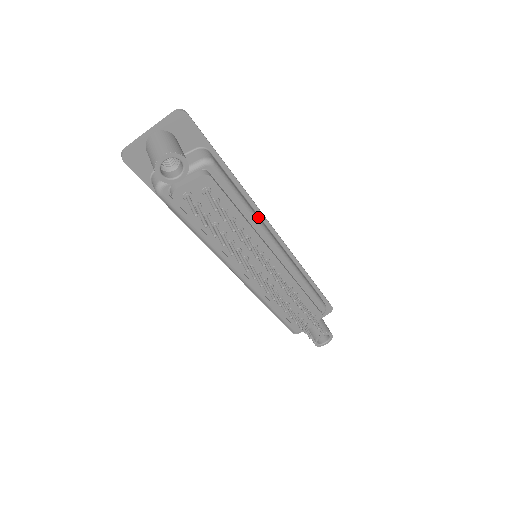
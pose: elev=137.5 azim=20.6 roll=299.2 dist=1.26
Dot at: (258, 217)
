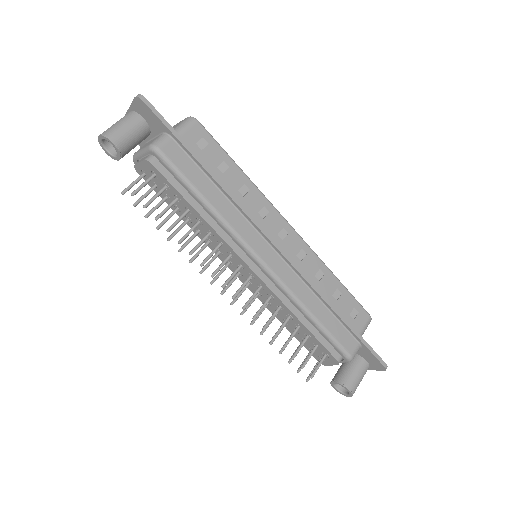
Dot at: (226, 217)
